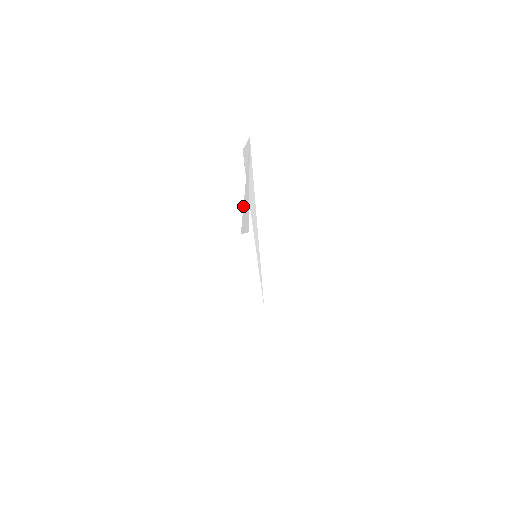
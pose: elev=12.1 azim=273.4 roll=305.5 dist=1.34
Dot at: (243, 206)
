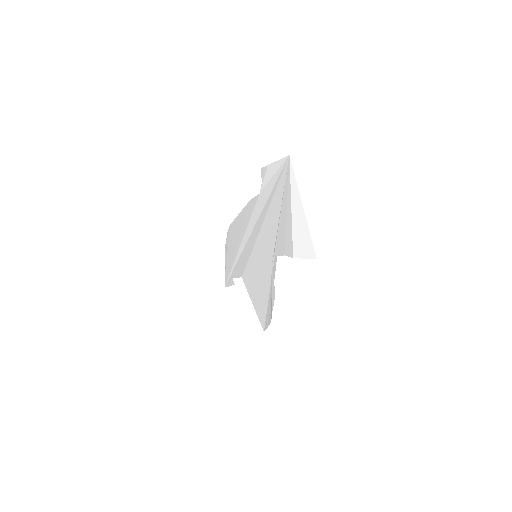
Dot at: (292, 229)
